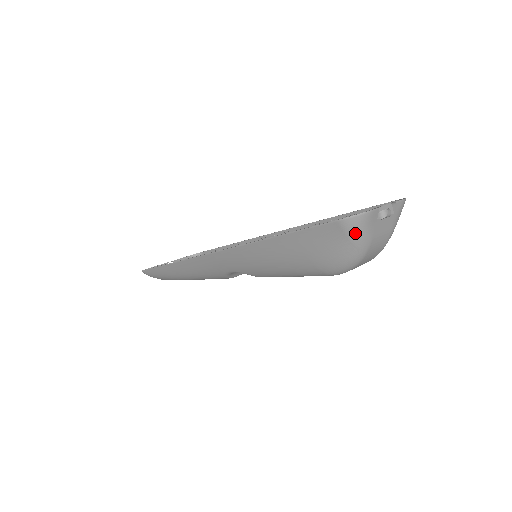
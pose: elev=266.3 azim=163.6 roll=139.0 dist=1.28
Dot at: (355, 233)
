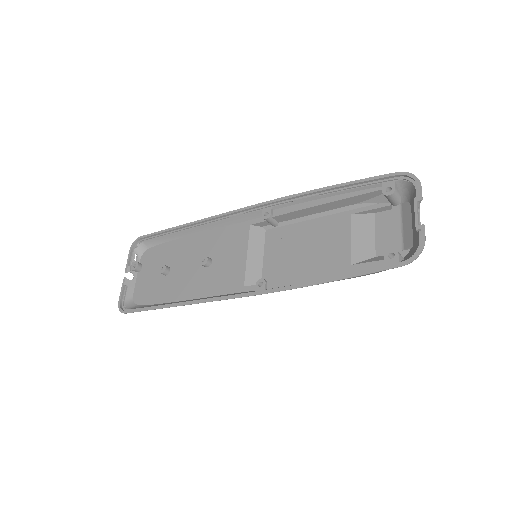
Dot at: occluded
